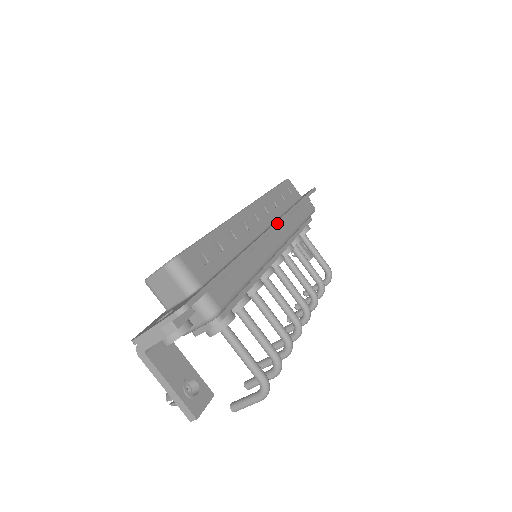
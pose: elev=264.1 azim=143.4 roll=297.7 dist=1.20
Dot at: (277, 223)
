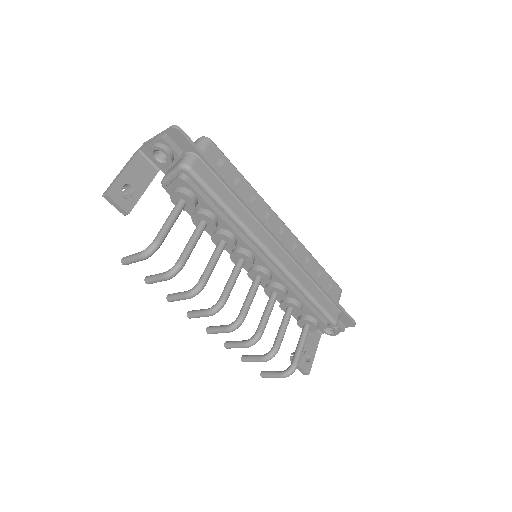
Dot at: (290, 250)
